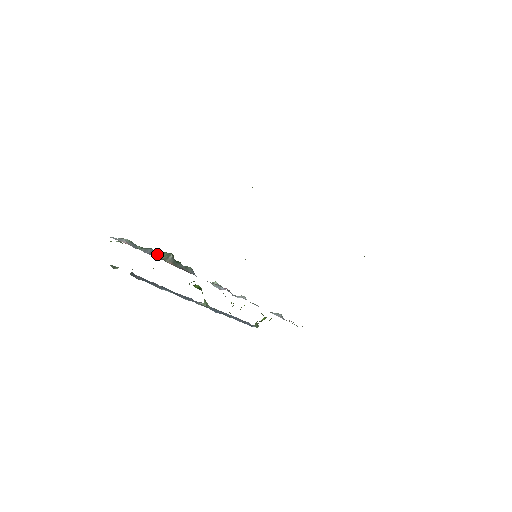
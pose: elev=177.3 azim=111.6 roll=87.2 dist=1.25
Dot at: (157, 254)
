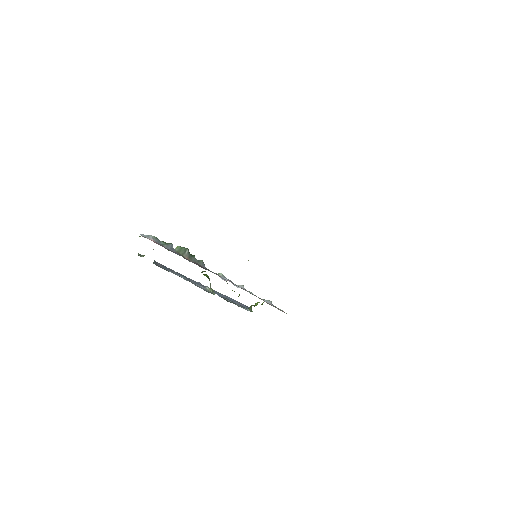
Dot at: (176, 249)
